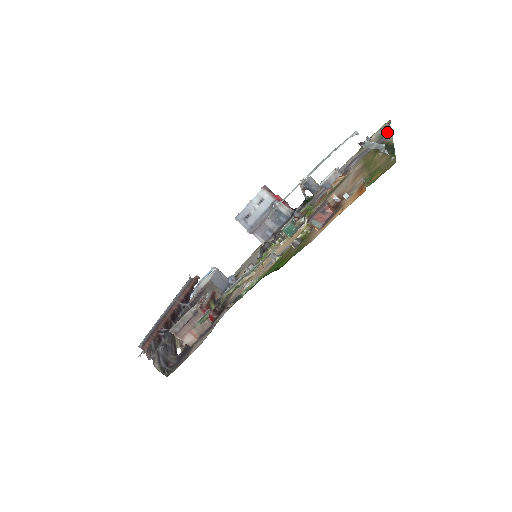
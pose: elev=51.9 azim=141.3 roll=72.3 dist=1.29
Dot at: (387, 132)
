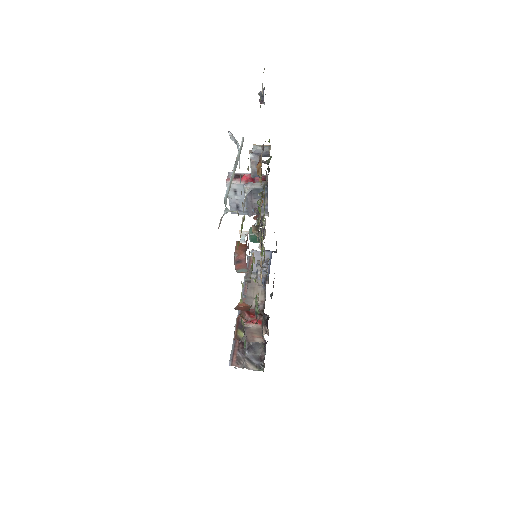
Dot at: occluded
